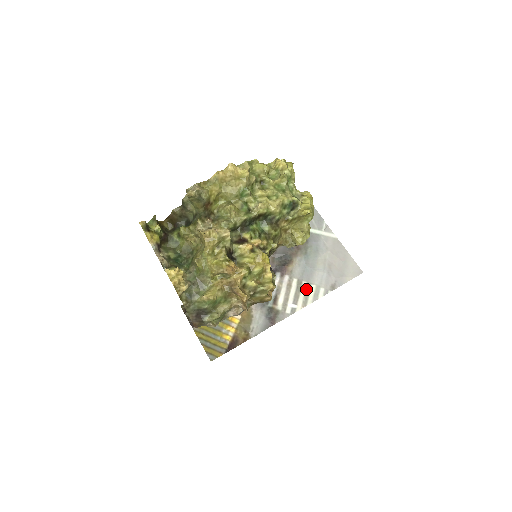
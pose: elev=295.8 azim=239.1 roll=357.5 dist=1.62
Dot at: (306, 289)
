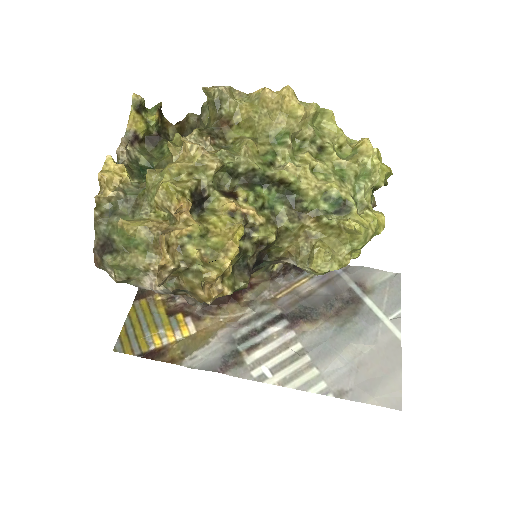
Dot at: (303, 366)
